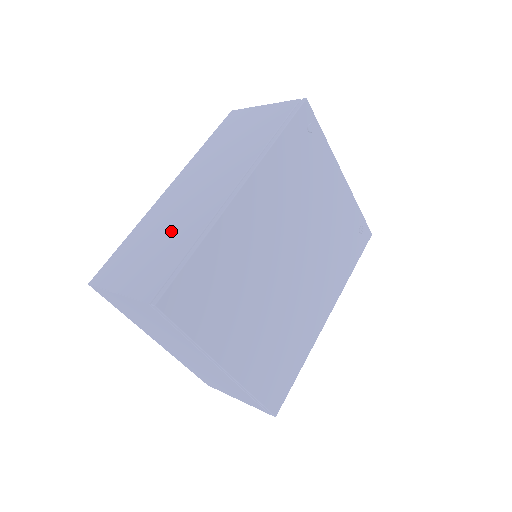
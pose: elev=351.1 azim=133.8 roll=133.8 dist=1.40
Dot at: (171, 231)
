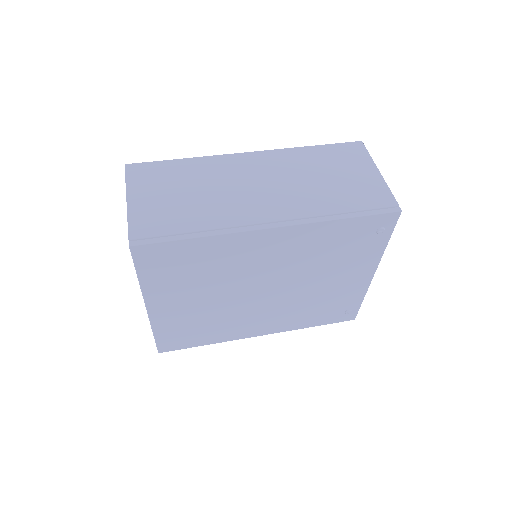
Dot at: (204, 198)
